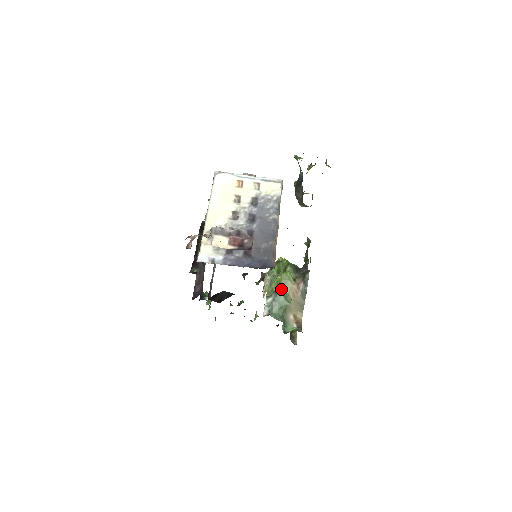
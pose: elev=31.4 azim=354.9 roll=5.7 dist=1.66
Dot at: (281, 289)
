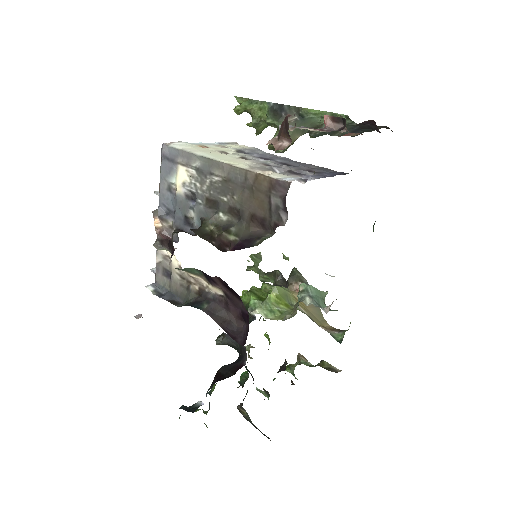
Dot at: (288, 304)
